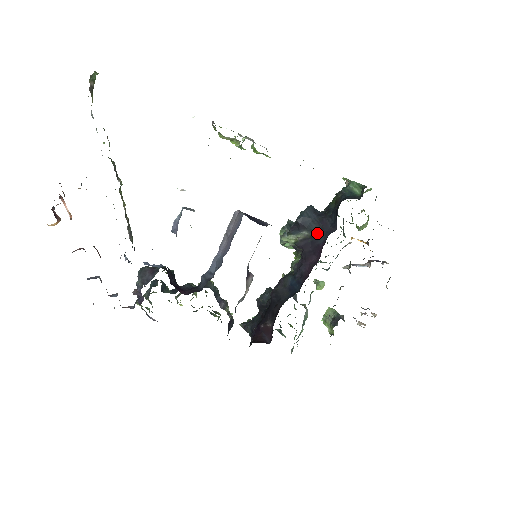
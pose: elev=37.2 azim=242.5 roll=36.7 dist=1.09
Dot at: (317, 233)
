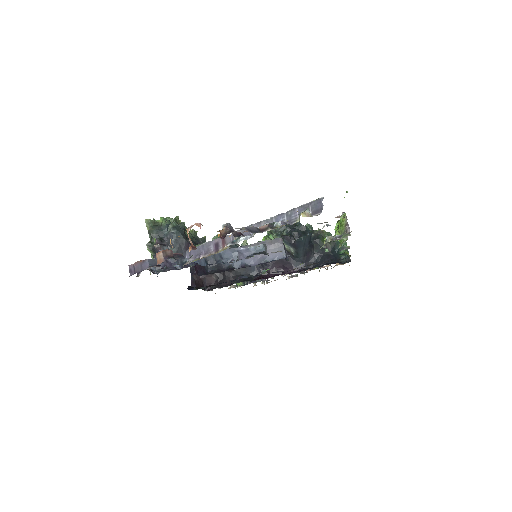
Dot at: (299, 258)
